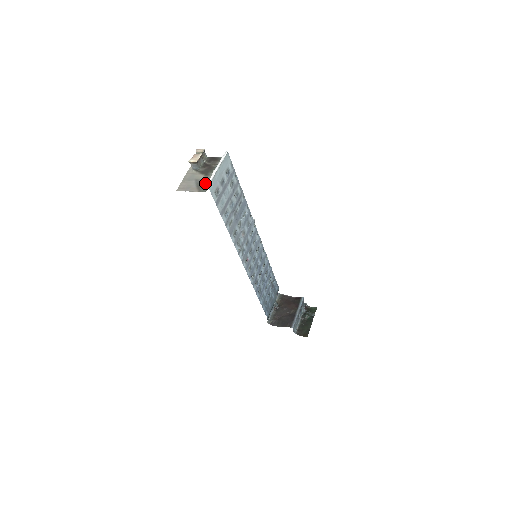
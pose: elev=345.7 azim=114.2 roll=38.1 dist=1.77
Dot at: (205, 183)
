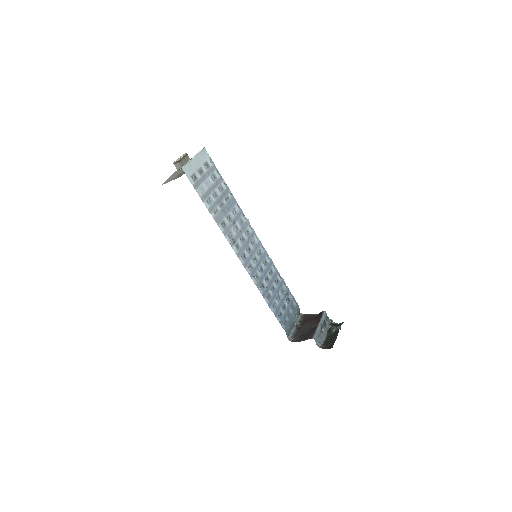
Dot at: (184, 172)
